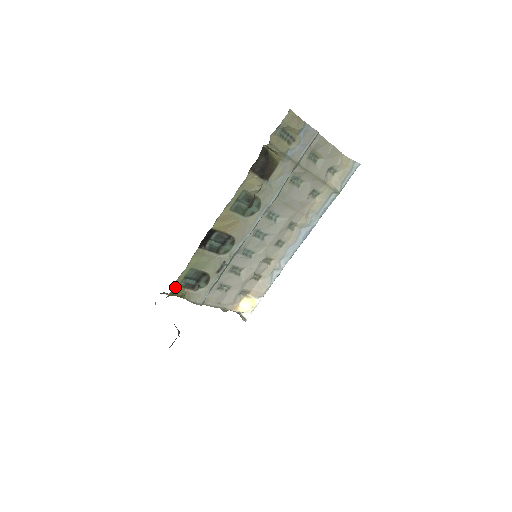
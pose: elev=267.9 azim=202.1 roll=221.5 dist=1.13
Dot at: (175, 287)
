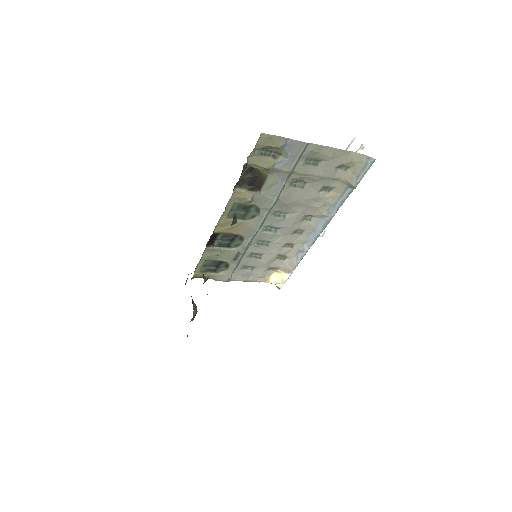
Dot at: (196, 273)
